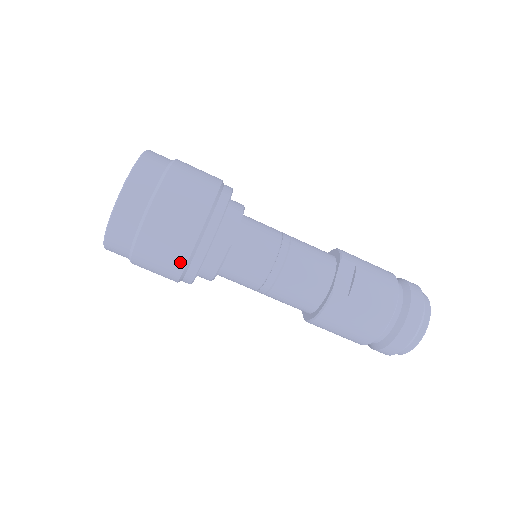
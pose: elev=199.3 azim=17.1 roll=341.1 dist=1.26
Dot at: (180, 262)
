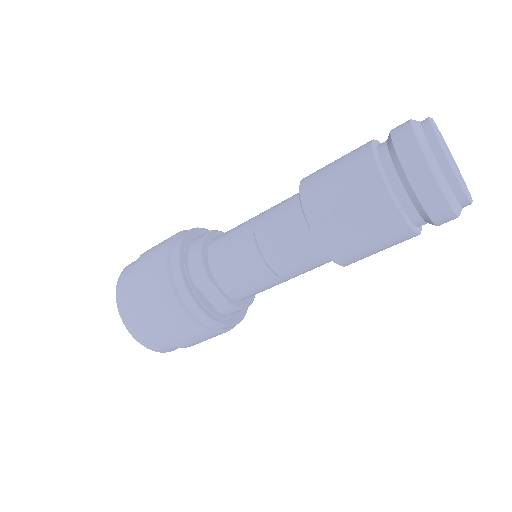
Dot at: occluded
